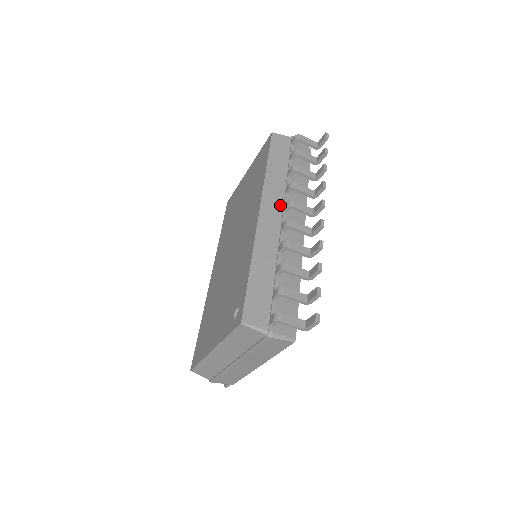
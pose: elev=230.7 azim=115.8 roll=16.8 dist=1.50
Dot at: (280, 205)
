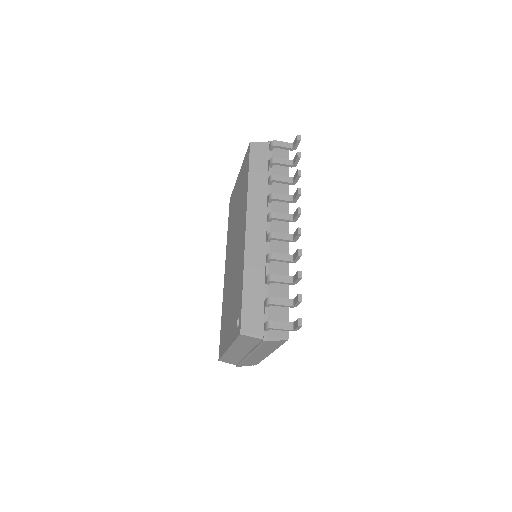
Dot at: (264, 216)
